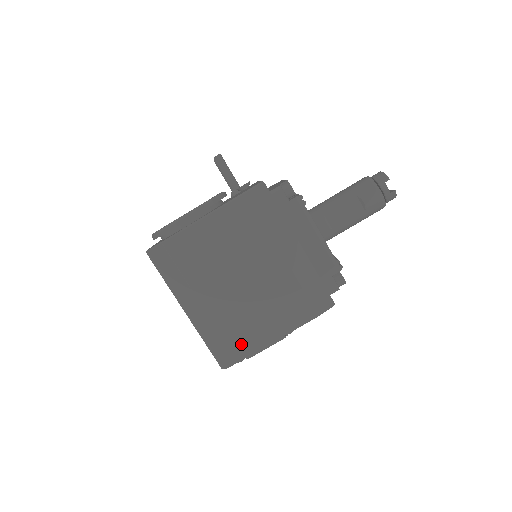
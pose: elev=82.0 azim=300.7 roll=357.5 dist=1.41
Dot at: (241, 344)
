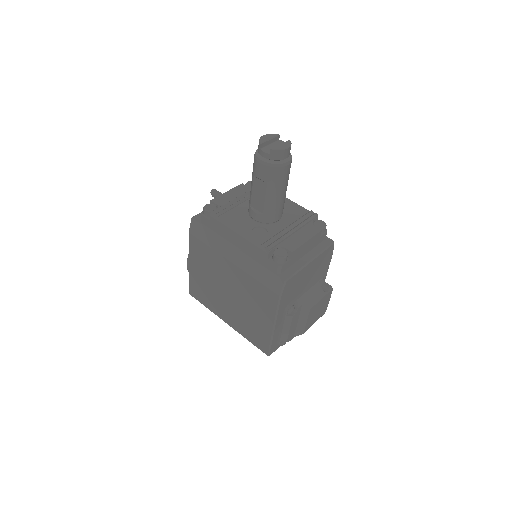
Dot at: (261, 335)
